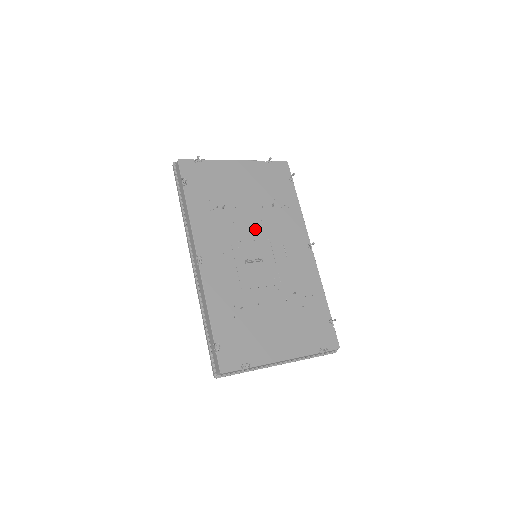
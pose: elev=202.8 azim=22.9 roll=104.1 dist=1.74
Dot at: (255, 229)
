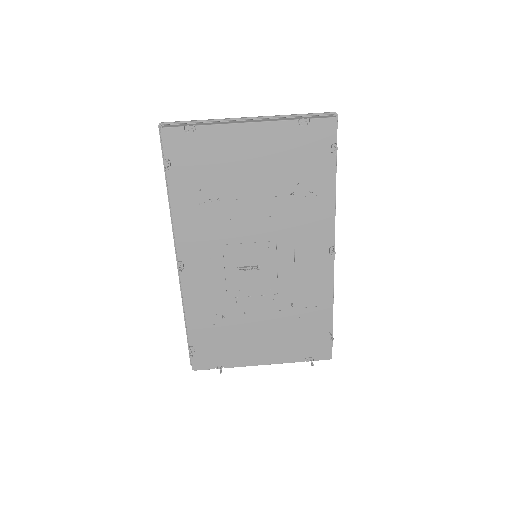
Dot at: (259, 228)
